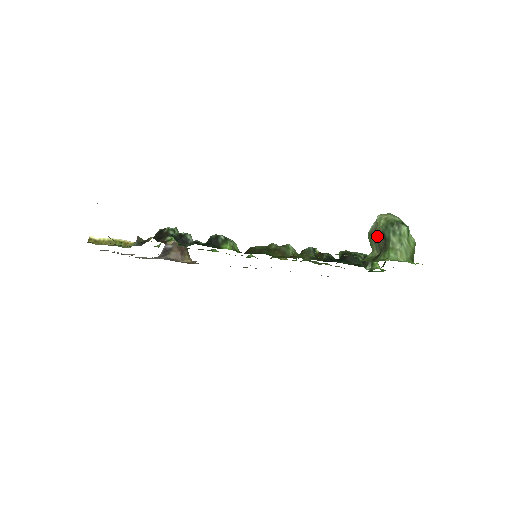
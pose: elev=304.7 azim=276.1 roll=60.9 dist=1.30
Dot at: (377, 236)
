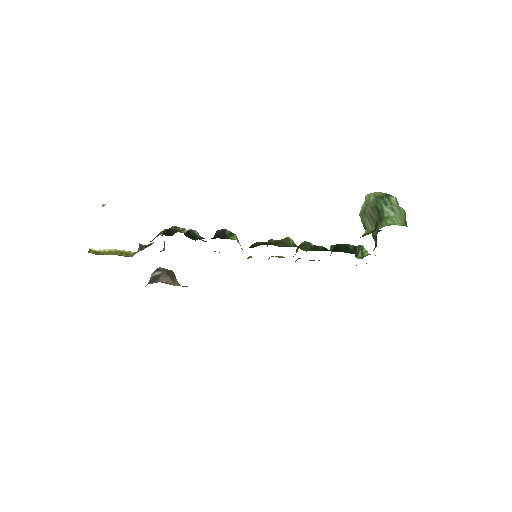
Dot at: (370, 211)
